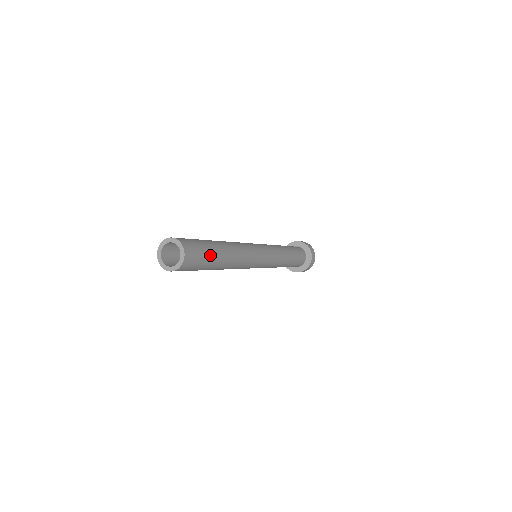
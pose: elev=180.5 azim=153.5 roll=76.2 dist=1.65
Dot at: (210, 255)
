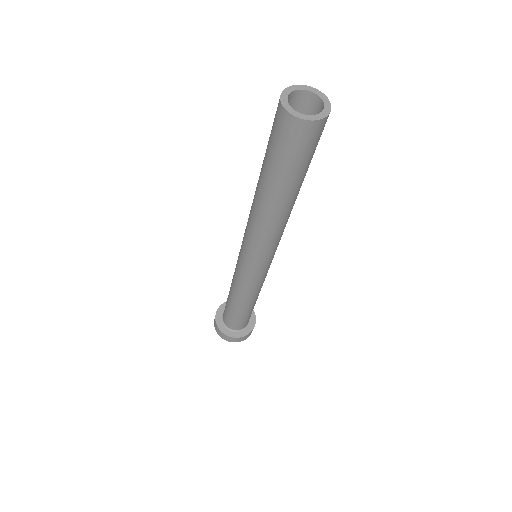
Dot at: occluded
